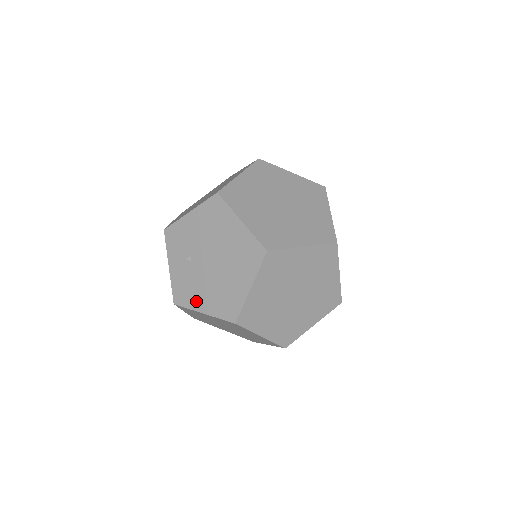
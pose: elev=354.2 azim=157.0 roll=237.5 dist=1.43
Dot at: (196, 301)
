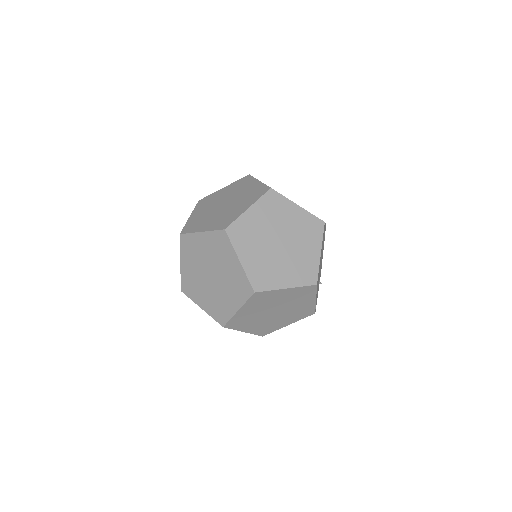
Dot at: occluded
